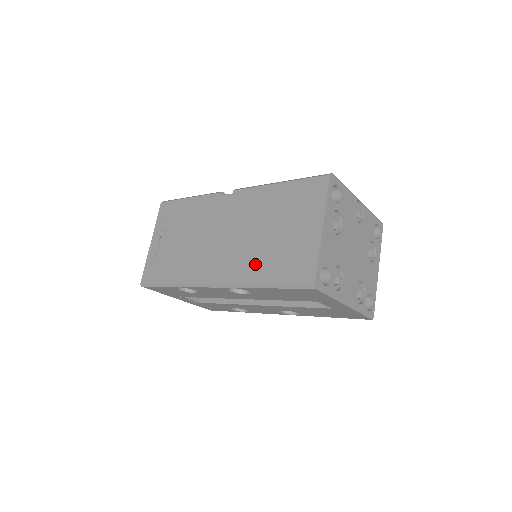
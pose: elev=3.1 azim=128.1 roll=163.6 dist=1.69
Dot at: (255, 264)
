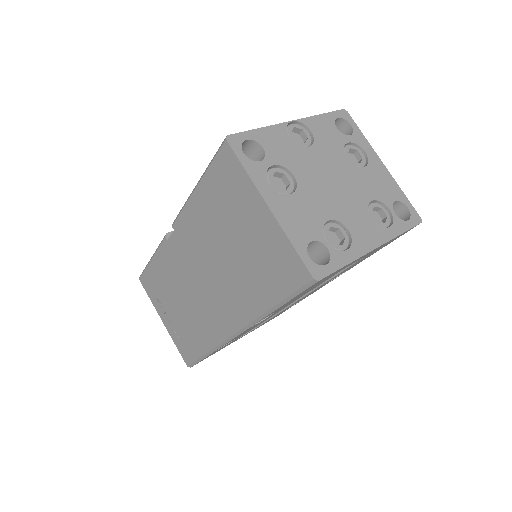
Dot at: (247, 291)
